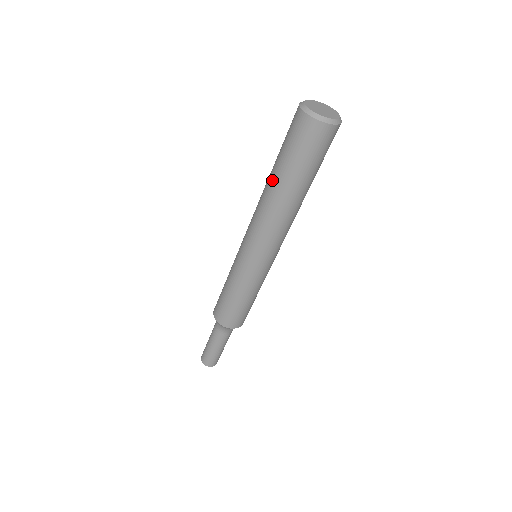
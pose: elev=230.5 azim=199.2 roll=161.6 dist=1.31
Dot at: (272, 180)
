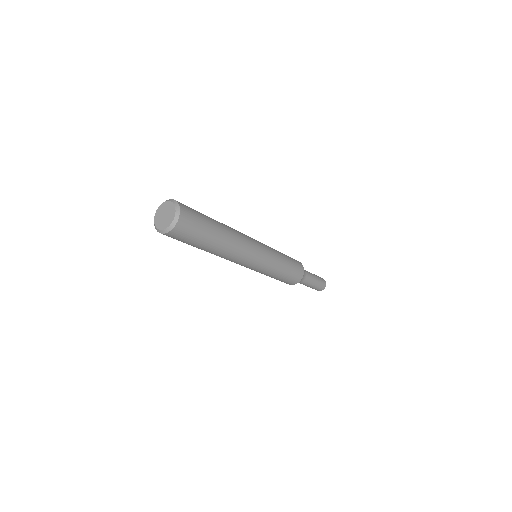
Dot at: occluded
